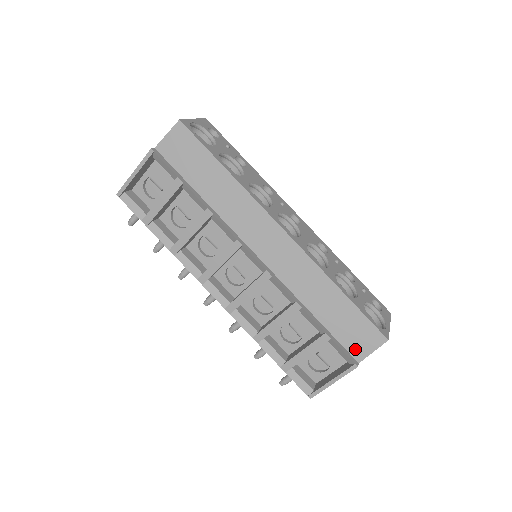
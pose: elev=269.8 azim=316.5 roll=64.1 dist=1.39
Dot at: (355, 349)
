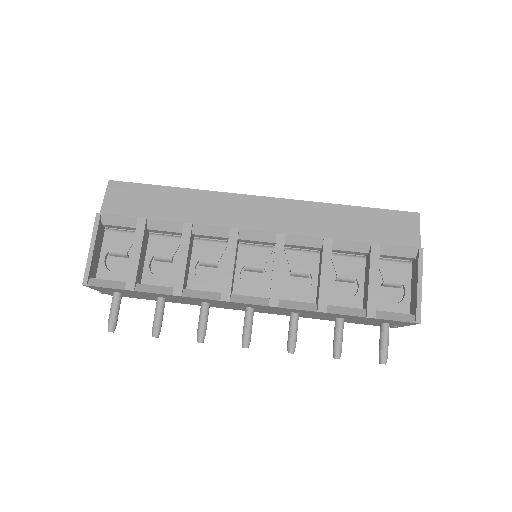
Dot at: (406, 241)
